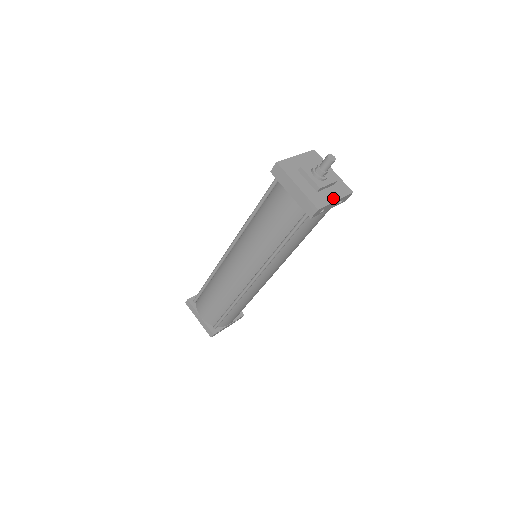
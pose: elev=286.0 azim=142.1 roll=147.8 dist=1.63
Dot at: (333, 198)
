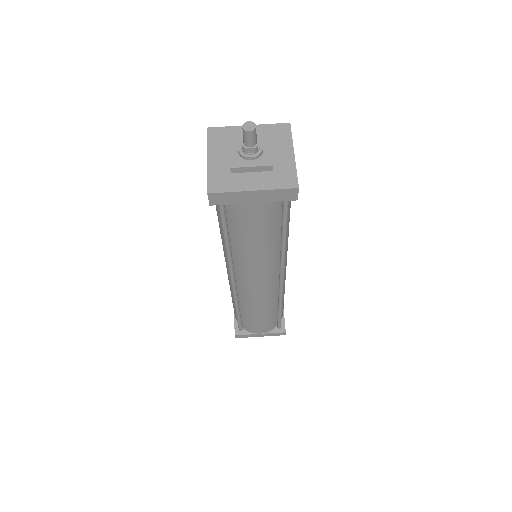
Dot at: (289, 156)
